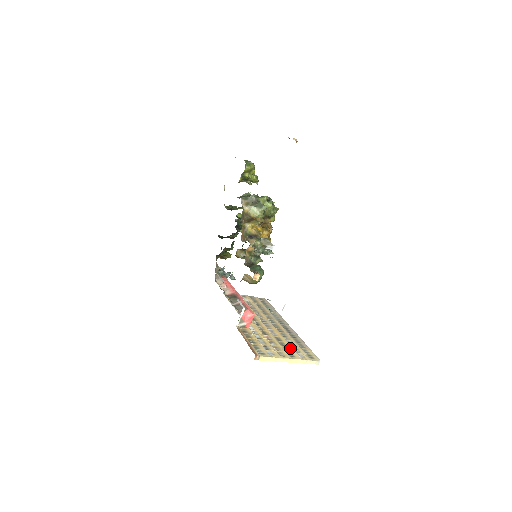
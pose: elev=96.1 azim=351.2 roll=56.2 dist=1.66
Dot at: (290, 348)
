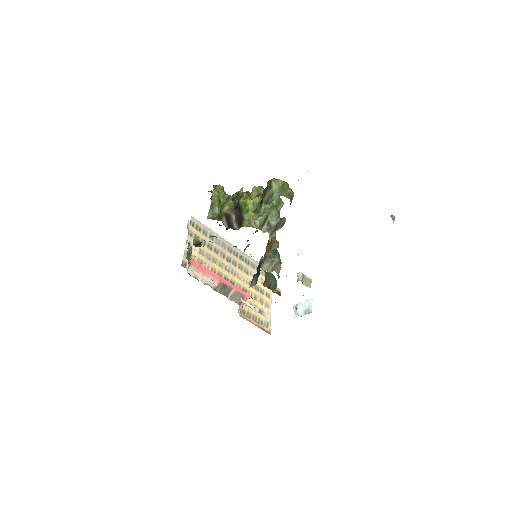
Dot at: (261, 286)
